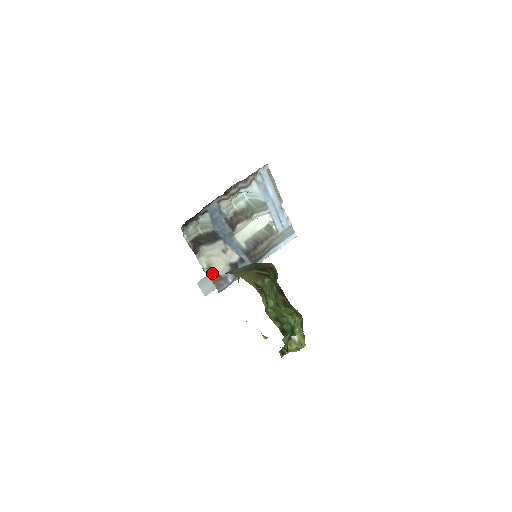
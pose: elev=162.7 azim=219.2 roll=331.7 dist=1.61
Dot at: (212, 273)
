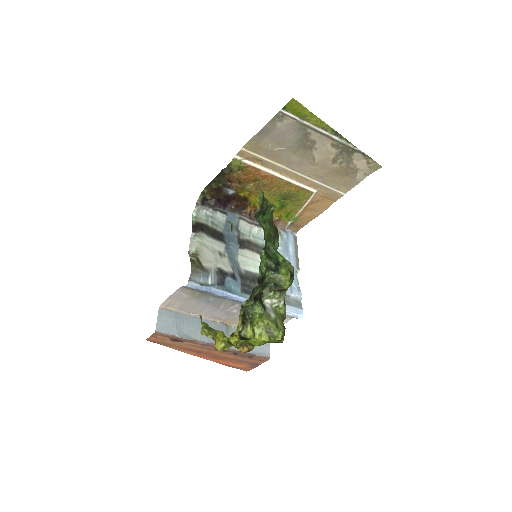
Dot at: (196, 259)
